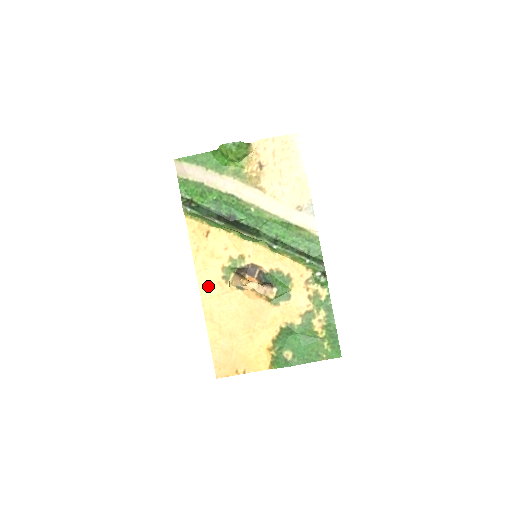
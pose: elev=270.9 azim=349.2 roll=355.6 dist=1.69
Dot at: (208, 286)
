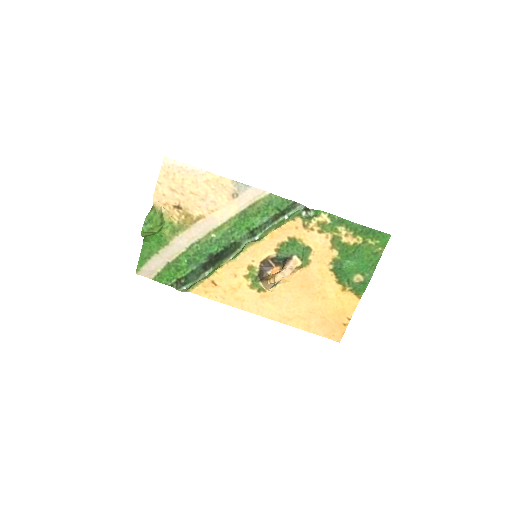
Dot at: (259, 307)
